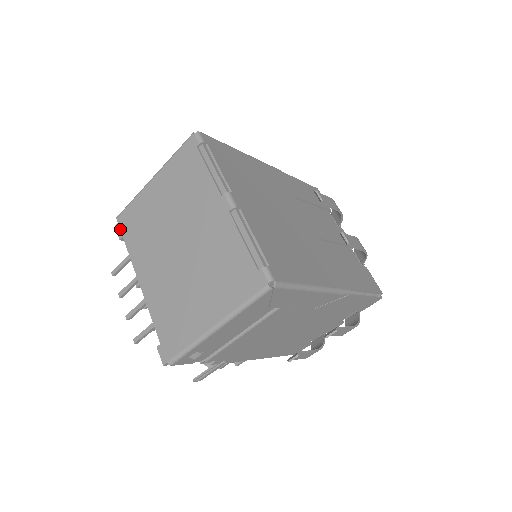
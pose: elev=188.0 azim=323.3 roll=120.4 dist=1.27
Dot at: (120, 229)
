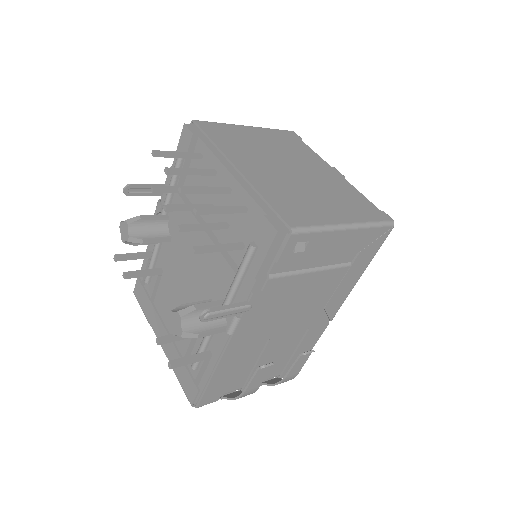
Dot at: (201, 127)
